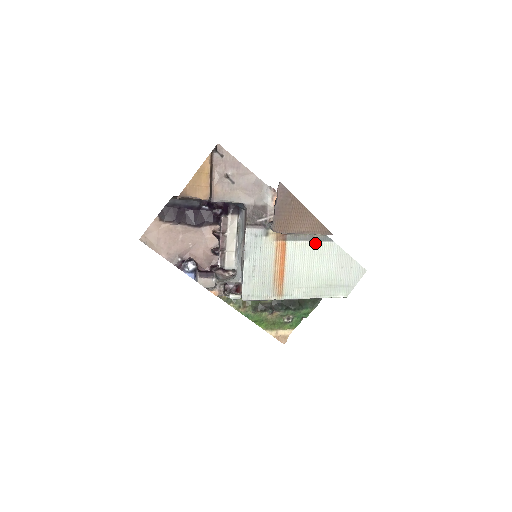
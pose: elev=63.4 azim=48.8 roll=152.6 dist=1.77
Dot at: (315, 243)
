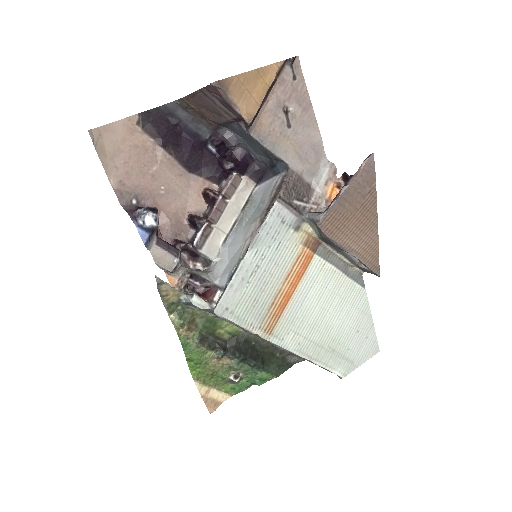
Dot at: (345, 278)
